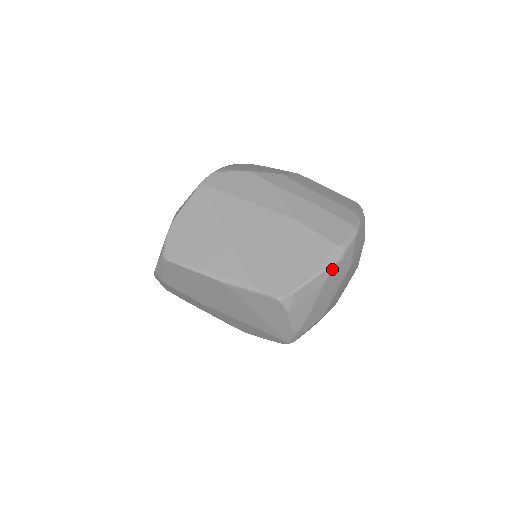
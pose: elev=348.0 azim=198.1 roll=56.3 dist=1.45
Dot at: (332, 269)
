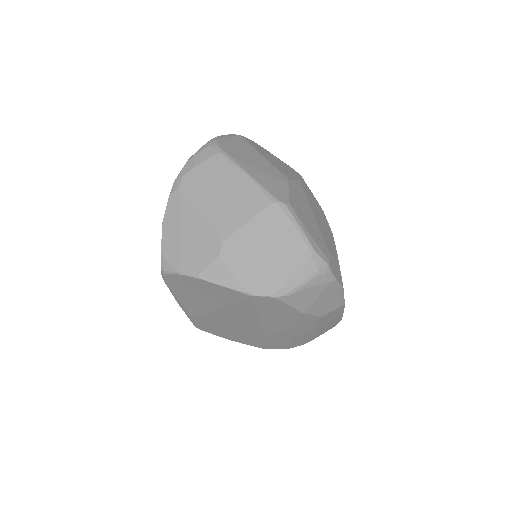
Dot at: occluded
